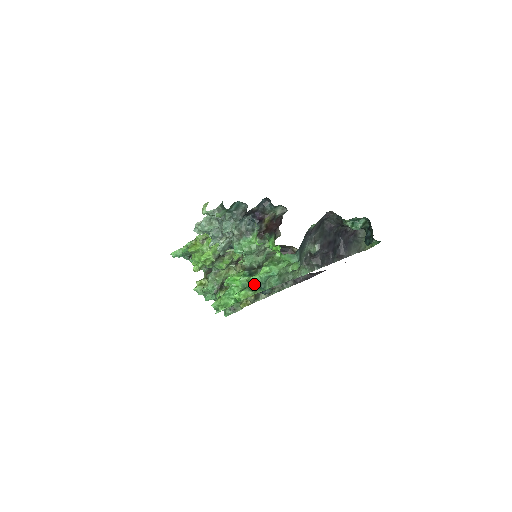
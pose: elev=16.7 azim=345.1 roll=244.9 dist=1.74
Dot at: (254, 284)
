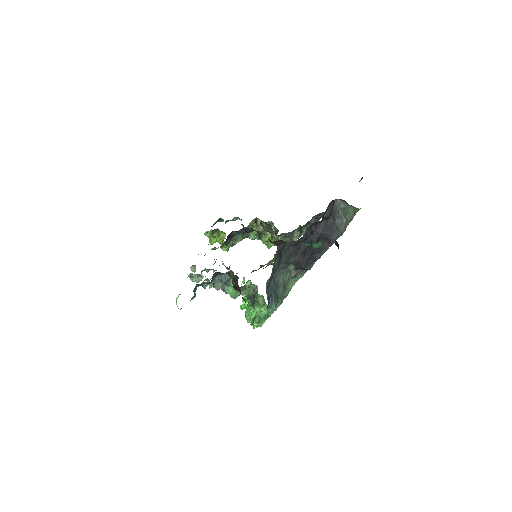
Dot at: (258, 315)
